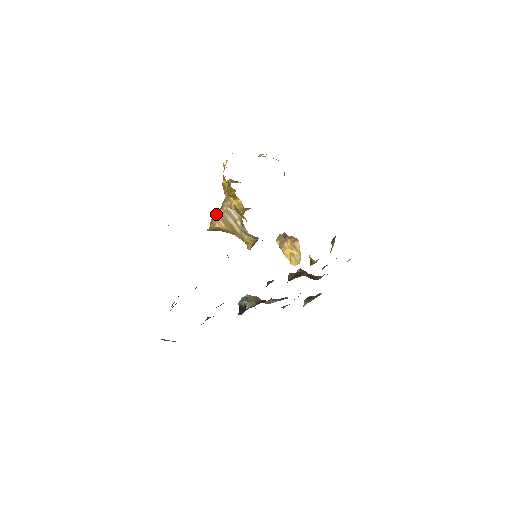
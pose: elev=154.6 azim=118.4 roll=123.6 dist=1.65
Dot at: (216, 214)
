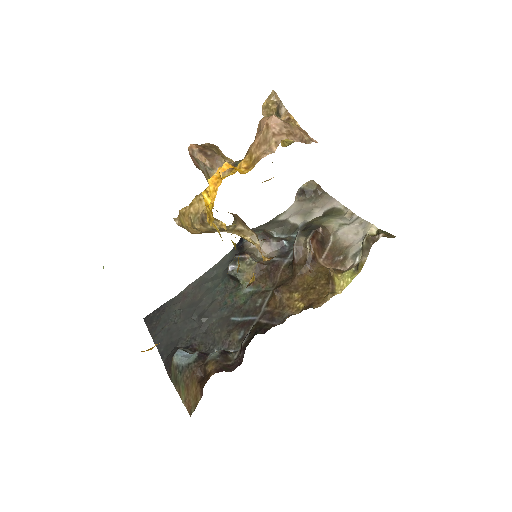
Dot at: (194, 228)
